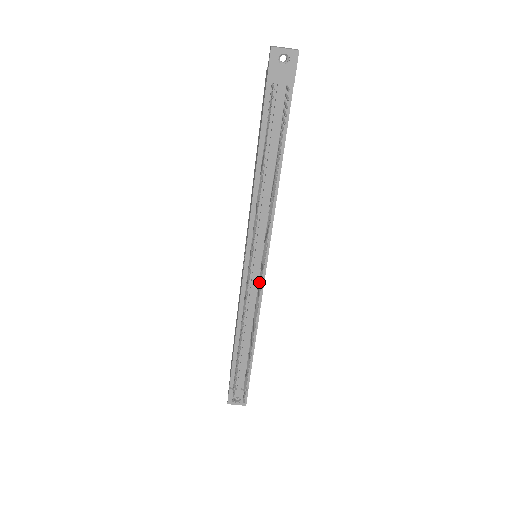
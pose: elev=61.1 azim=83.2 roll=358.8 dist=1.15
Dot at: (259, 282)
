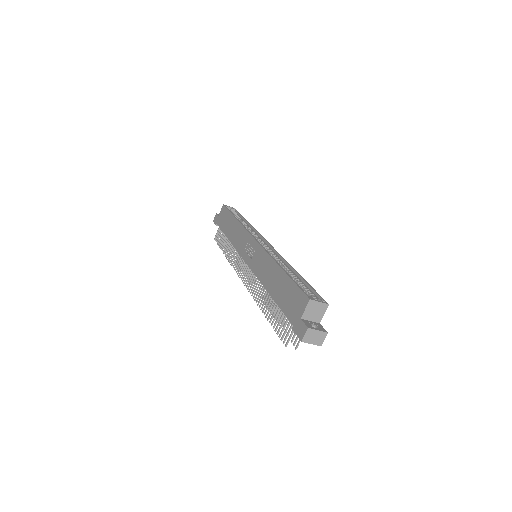
Dot at: occluded
